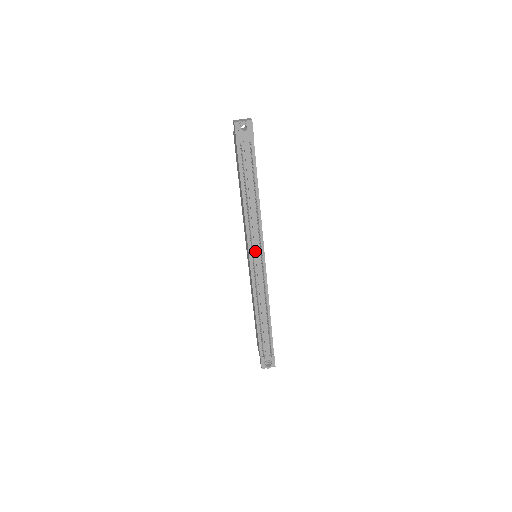
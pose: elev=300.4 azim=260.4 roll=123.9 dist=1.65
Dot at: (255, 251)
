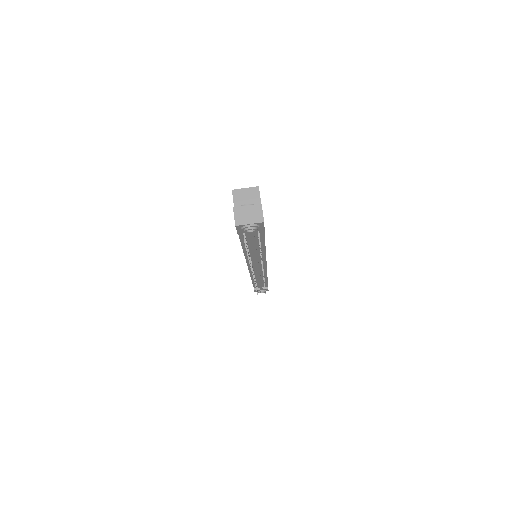
Dot at: occluded
